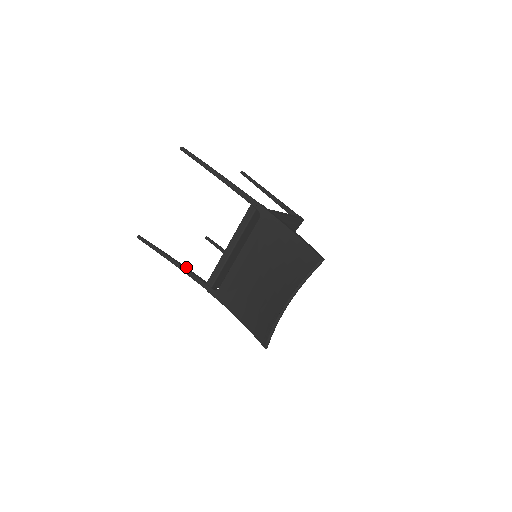
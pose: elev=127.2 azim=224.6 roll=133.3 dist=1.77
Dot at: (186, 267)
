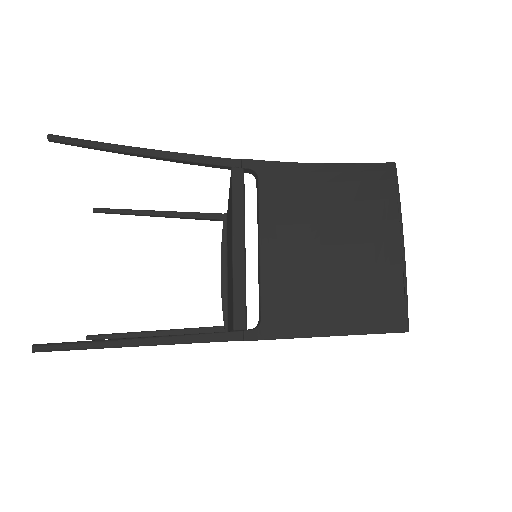
Dot at: (173, 335)
